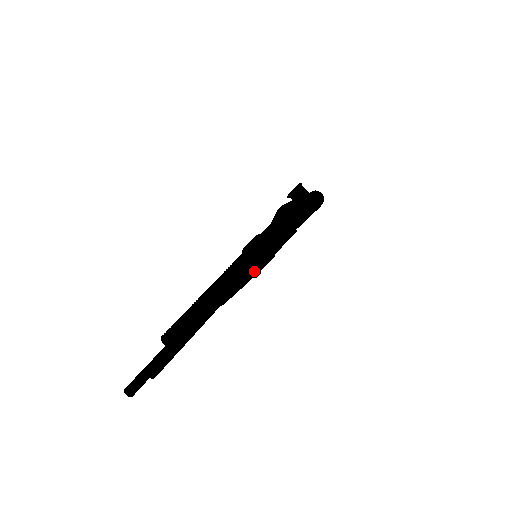
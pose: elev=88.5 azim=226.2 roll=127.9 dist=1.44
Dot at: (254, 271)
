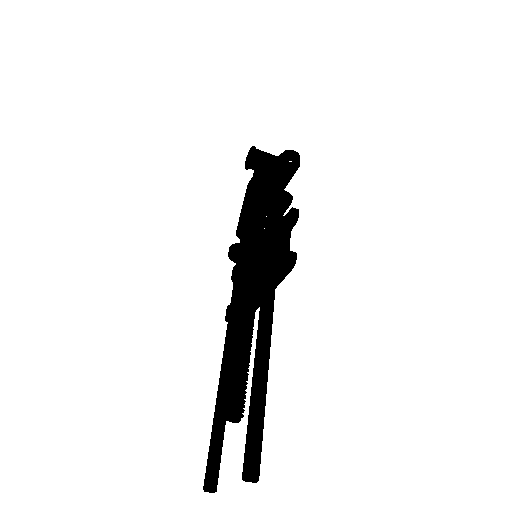
Dot at: (277, 280)
